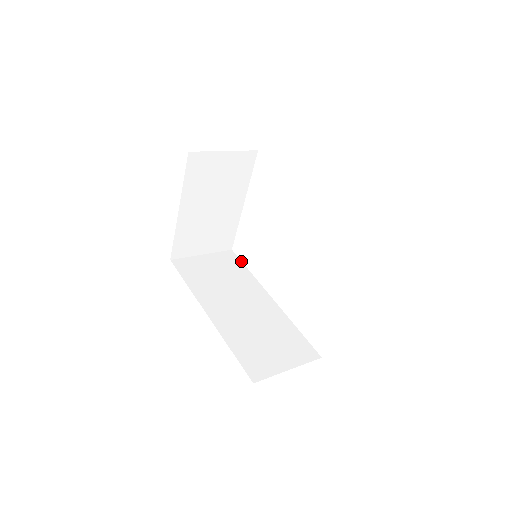
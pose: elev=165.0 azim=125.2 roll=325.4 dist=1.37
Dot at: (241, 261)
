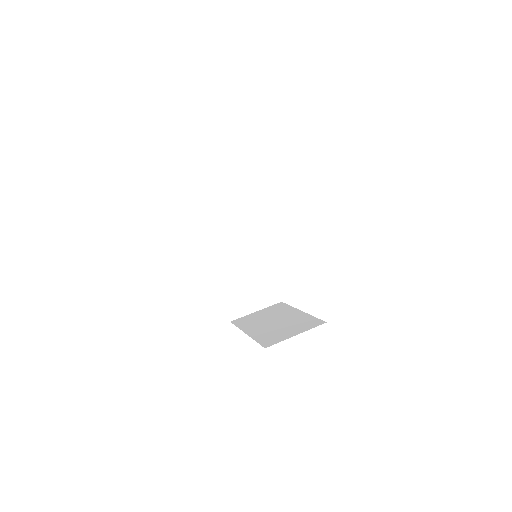
Dot at: occluded
